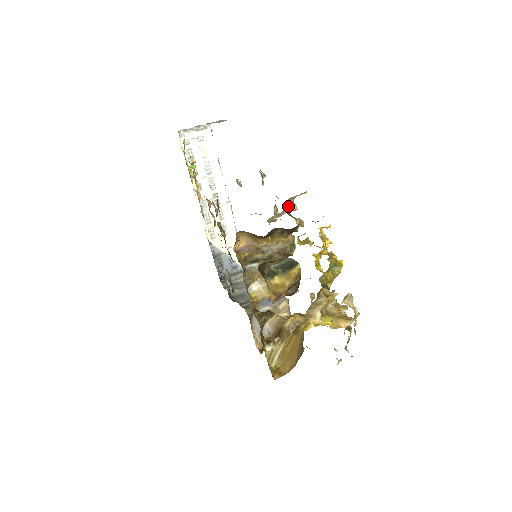
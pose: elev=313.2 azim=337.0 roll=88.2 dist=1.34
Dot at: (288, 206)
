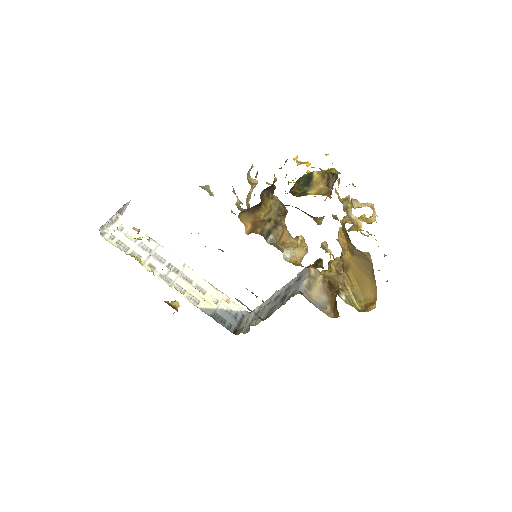
Dot at: (251, 182)
